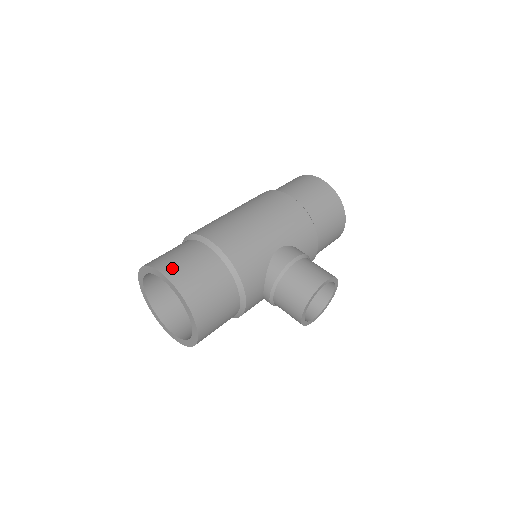
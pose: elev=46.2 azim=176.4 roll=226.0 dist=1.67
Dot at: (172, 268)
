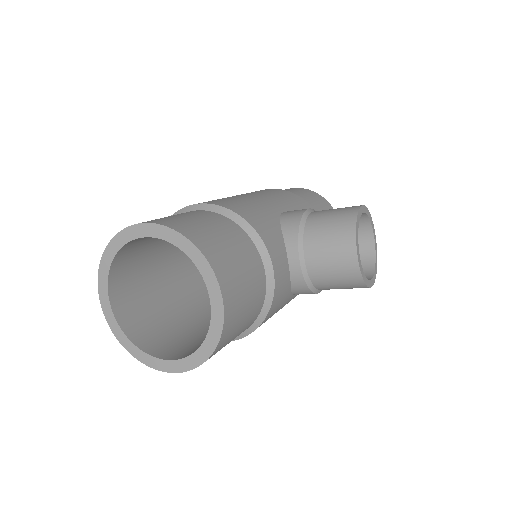
Dot at: (151, 220)
